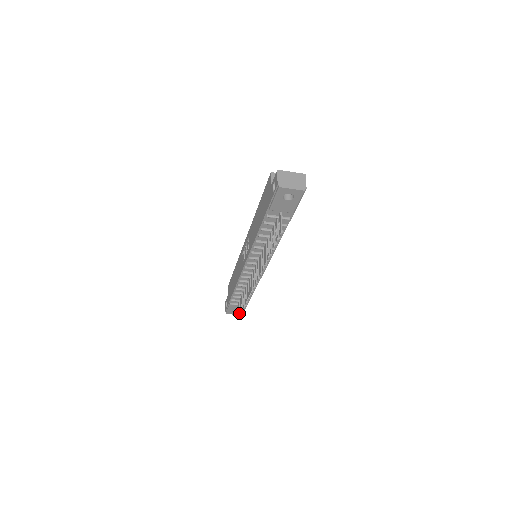
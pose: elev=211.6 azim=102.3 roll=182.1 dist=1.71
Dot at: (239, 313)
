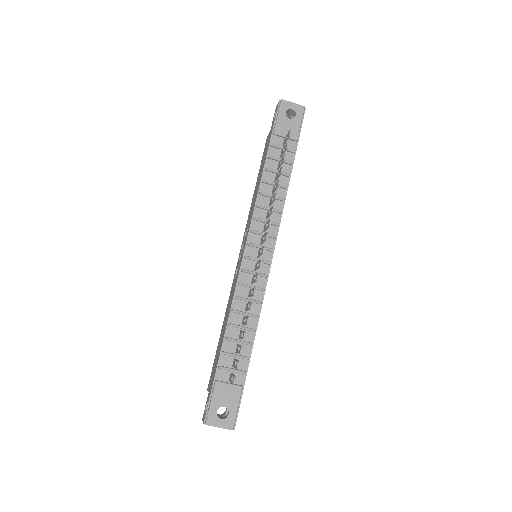
Dot at: (235, 368)
